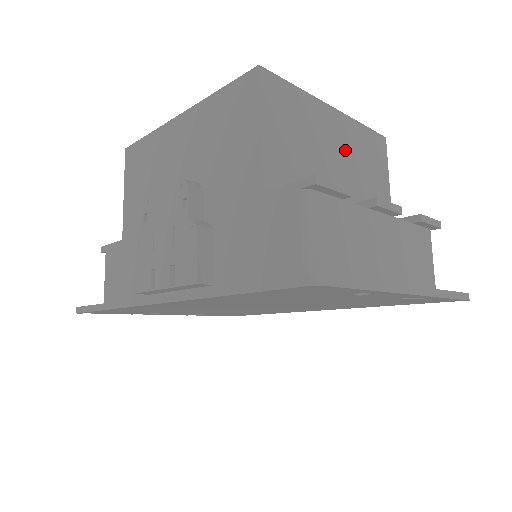
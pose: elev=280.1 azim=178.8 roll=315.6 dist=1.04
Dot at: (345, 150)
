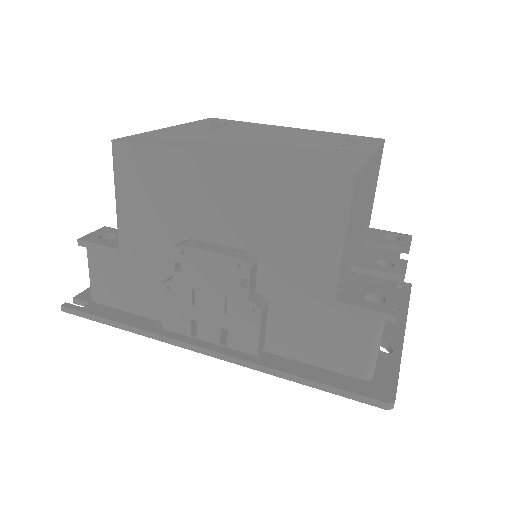
Dot at: (369, 190)
